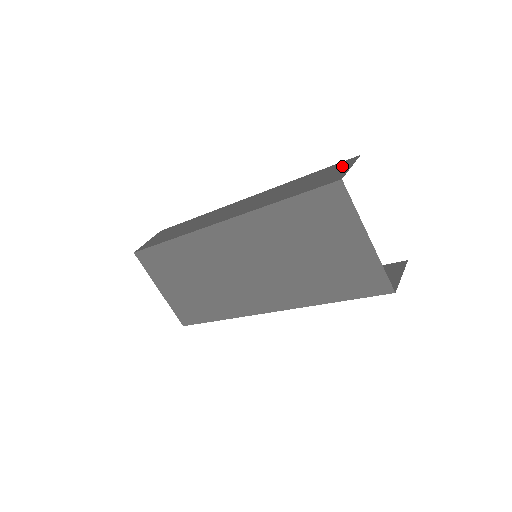
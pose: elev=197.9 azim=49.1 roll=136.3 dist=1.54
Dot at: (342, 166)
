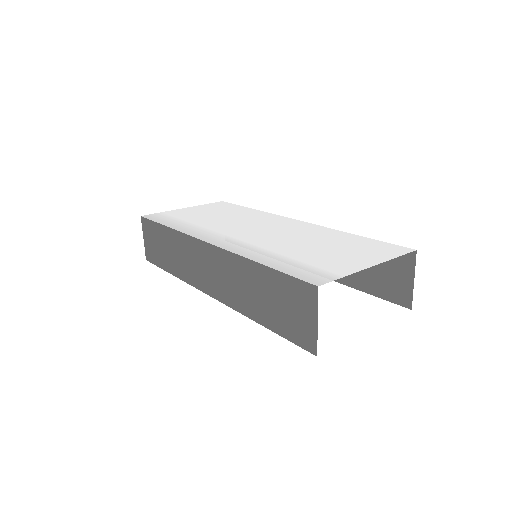
Dot at: (304, 303)
